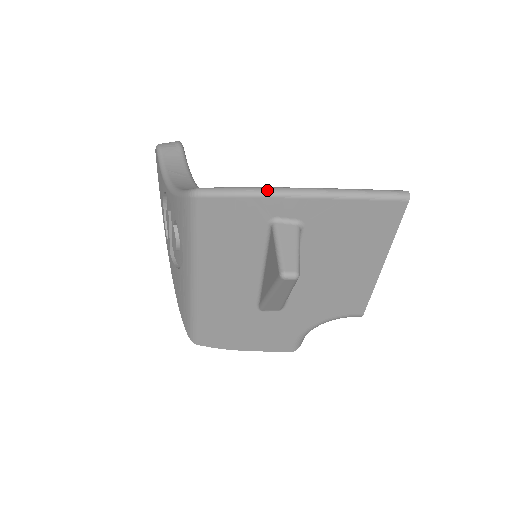
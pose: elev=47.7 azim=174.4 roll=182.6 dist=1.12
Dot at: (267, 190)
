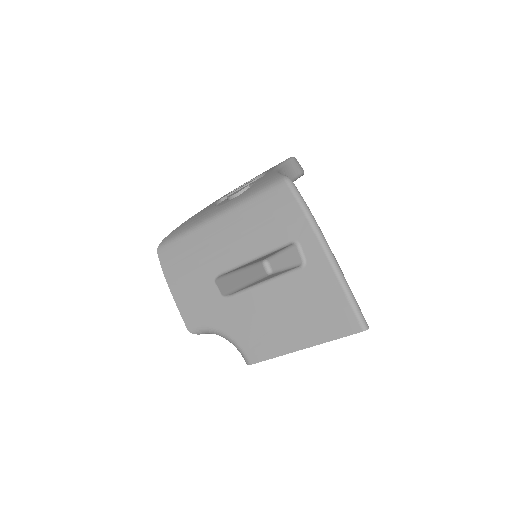
Dot at: (317, 225)
